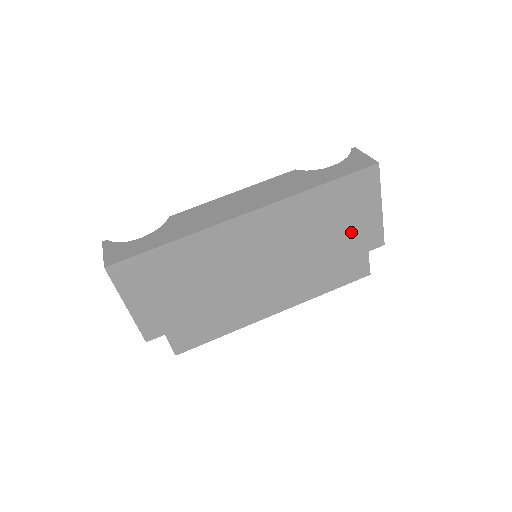
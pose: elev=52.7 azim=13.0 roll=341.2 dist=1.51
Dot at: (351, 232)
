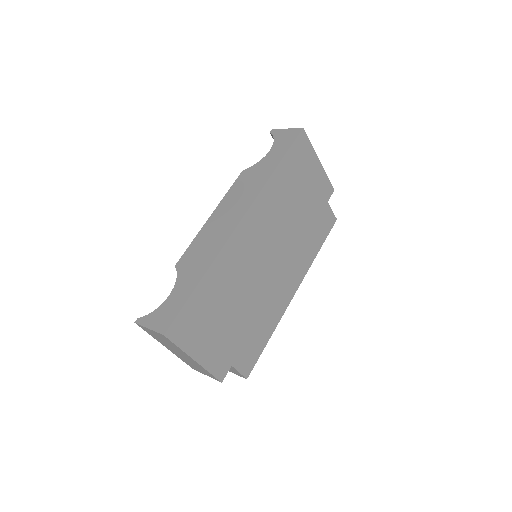
Dot at: (311, 193)
